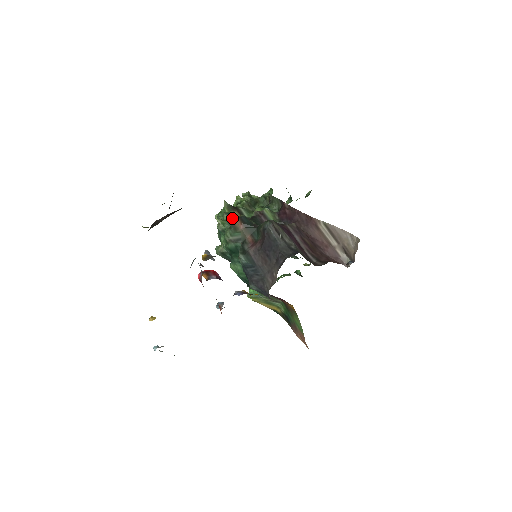
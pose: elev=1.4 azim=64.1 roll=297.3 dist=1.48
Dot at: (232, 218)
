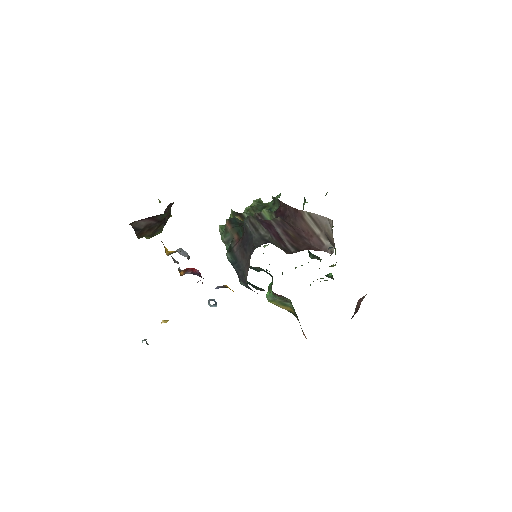
Dot at: occluded
